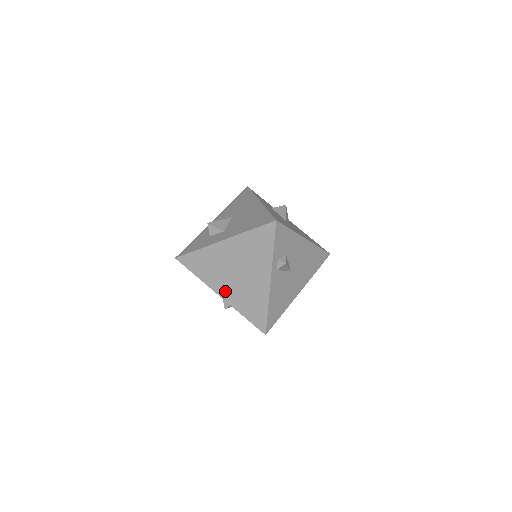
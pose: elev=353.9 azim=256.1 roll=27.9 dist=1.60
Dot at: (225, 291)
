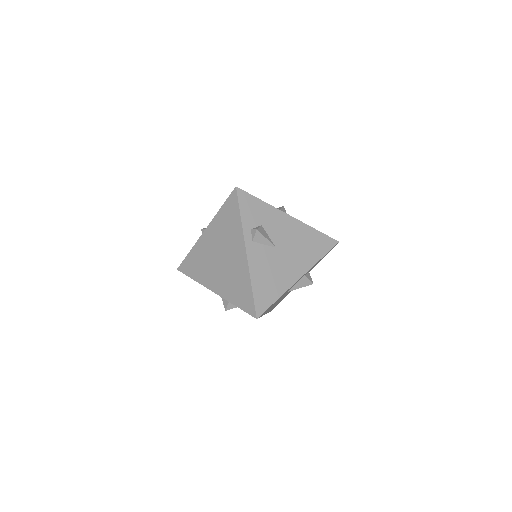
Dot at: (216, 284)
